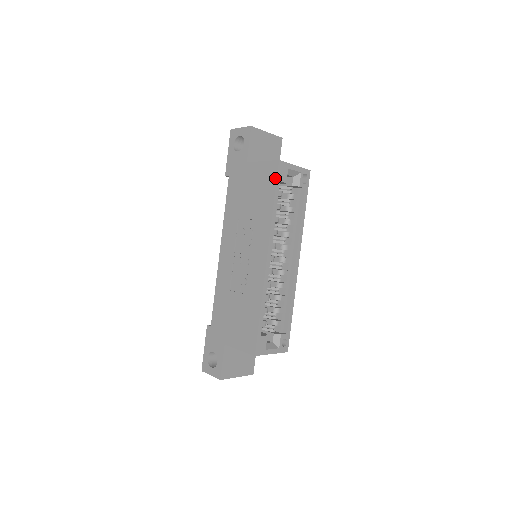
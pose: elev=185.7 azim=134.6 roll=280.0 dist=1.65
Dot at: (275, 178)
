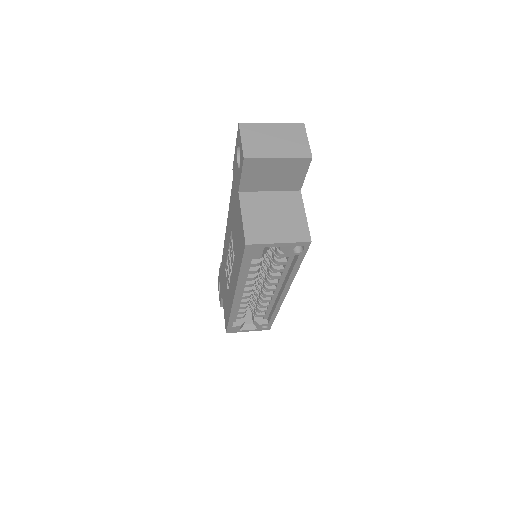
Dot at: (242, 254)
